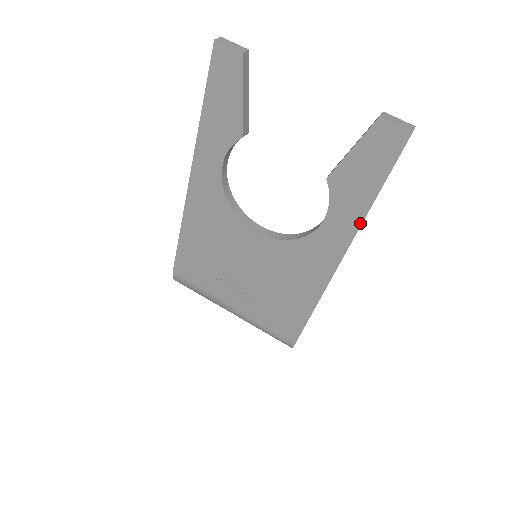
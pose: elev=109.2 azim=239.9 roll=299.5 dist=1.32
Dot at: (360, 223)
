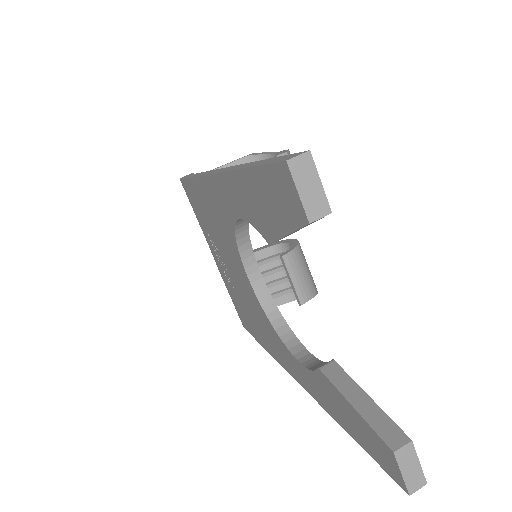
Dot at: (323, 407)
